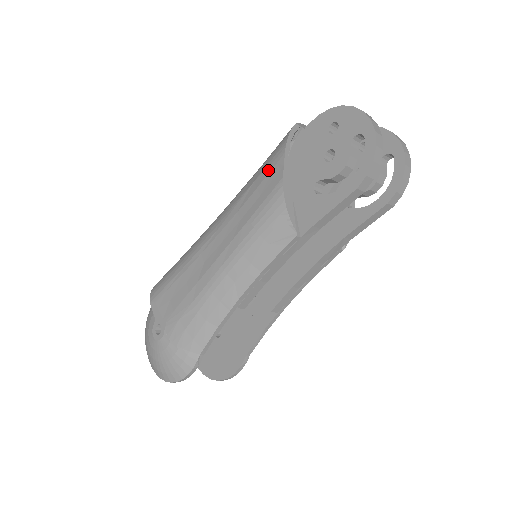
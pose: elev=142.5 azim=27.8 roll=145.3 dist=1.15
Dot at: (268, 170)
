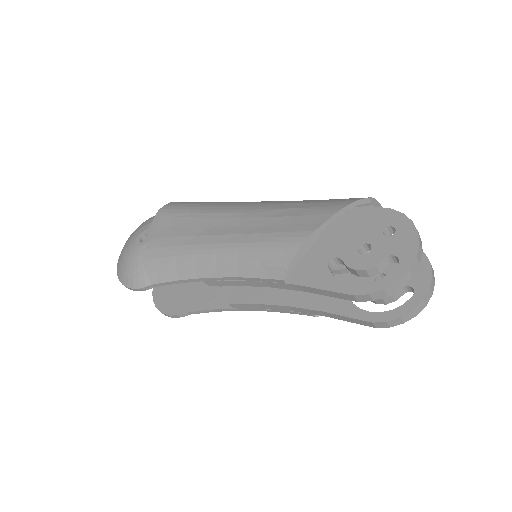
Dot at: (314, 212)
